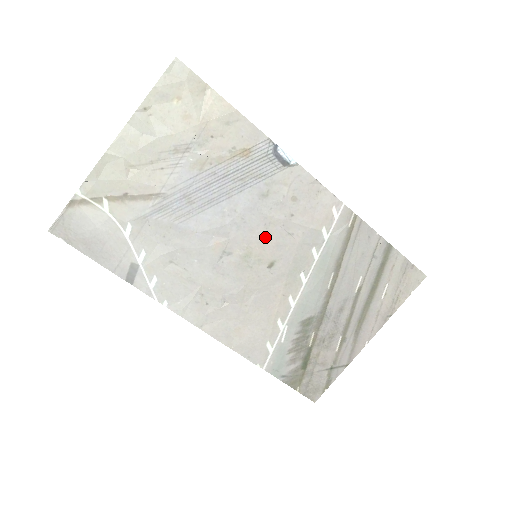
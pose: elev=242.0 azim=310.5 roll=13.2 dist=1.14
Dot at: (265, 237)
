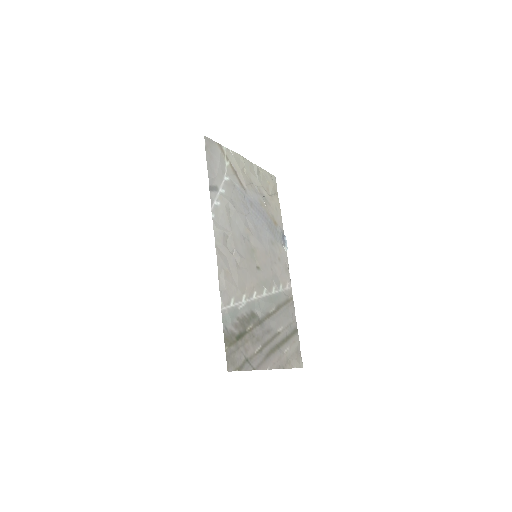
Dot at: (263, 255)
